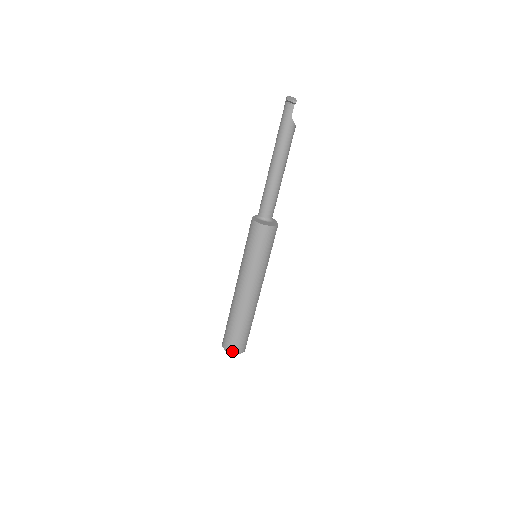
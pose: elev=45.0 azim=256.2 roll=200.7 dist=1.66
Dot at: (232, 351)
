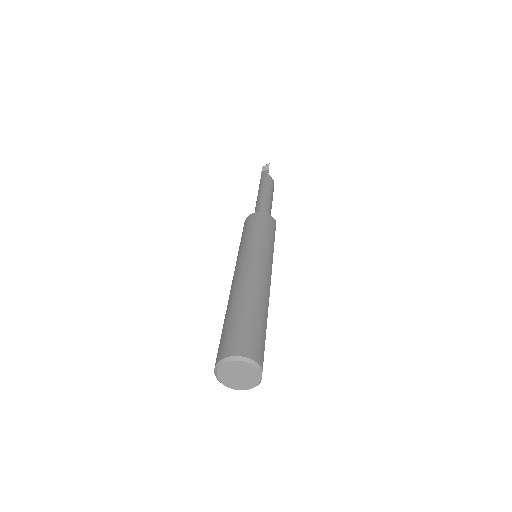
Dot at: (235, 352)
